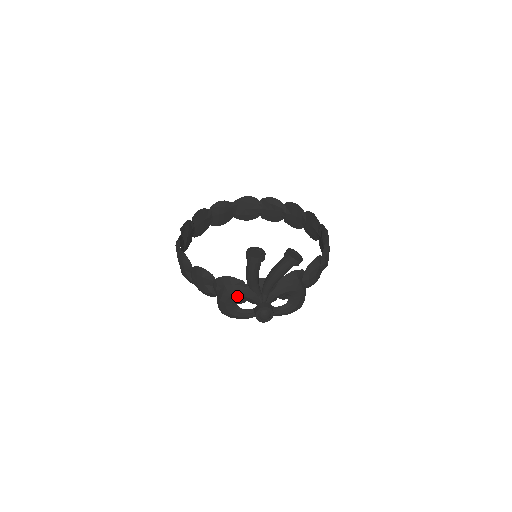
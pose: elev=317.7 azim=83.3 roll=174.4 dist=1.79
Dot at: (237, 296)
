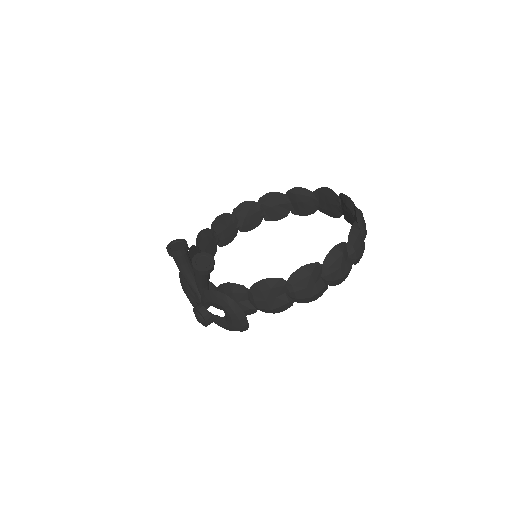
Dot at: (183, 286)
